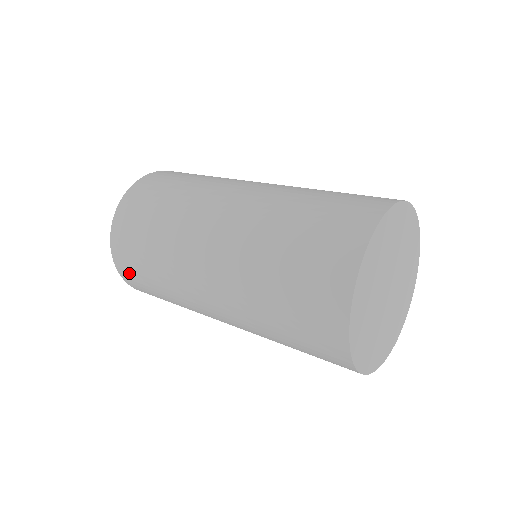
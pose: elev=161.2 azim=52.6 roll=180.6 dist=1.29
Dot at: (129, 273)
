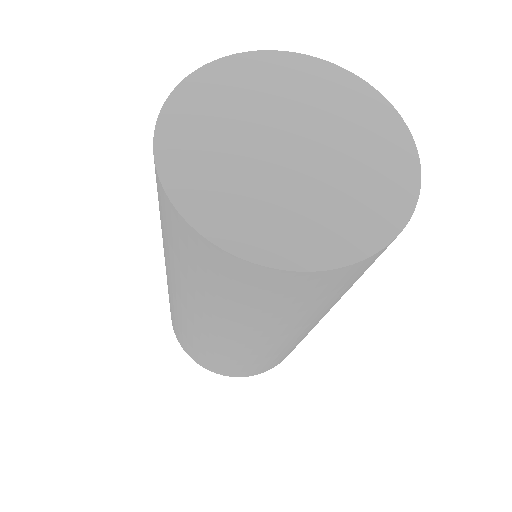
Dot at: occluded
